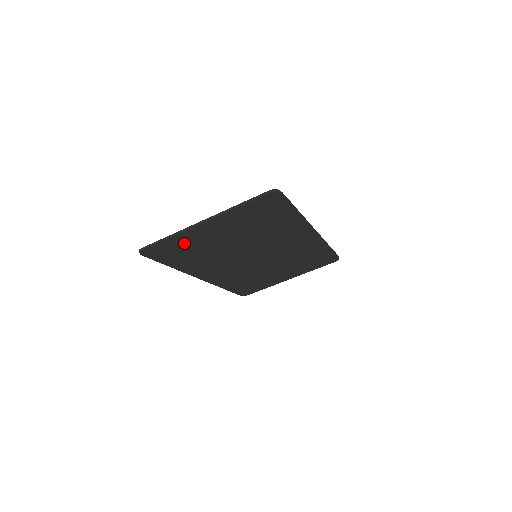
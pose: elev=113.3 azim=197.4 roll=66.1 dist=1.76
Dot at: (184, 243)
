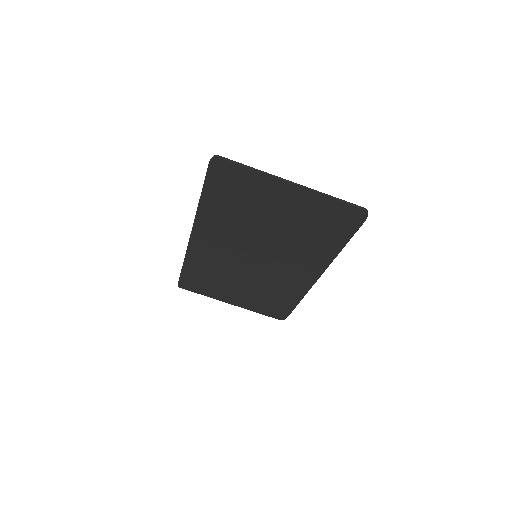
Dot at: (250, 187)
